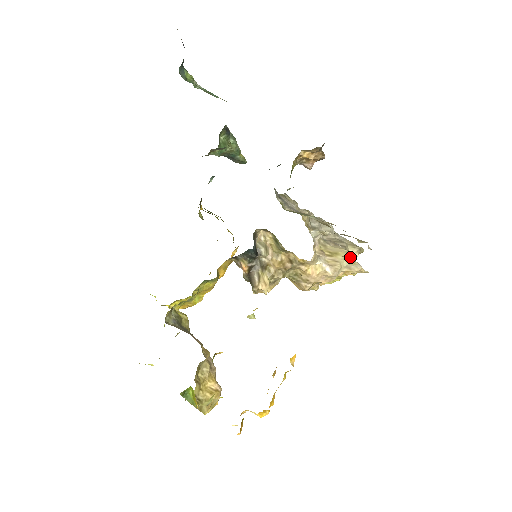
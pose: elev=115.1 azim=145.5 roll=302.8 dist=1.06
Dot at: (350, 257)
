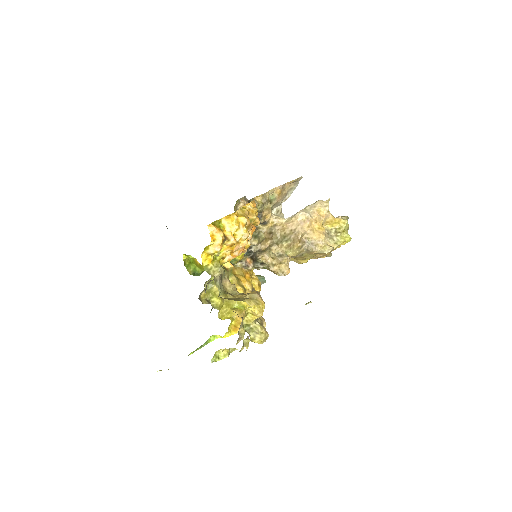
Dot at: occluded
